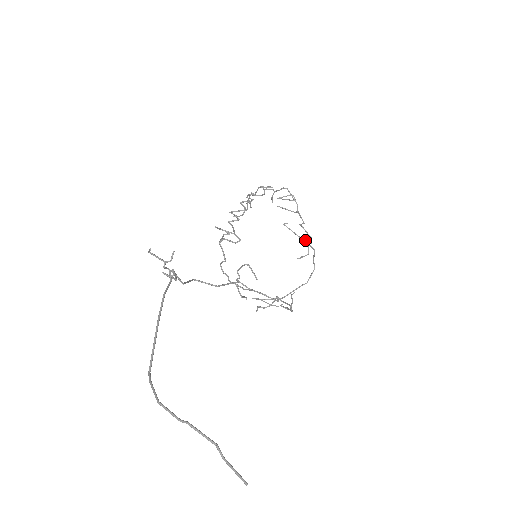
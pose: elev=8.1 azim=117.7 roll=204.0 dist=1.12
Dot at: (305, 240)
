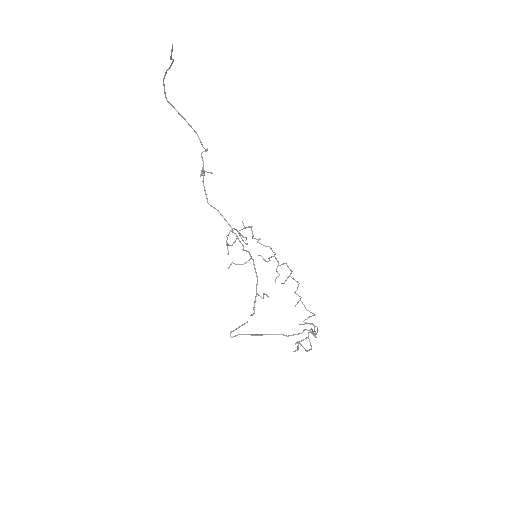
Dot at: (310, 349)
